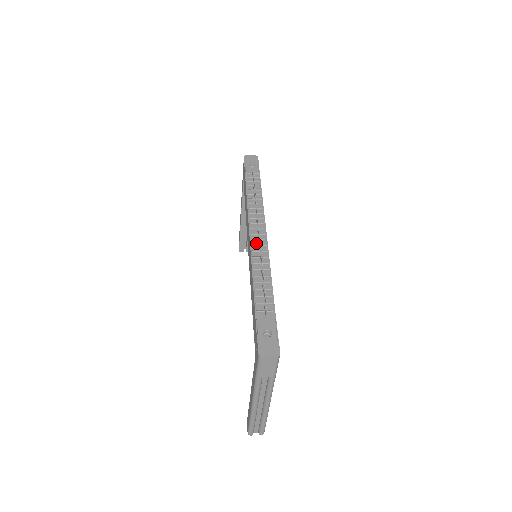
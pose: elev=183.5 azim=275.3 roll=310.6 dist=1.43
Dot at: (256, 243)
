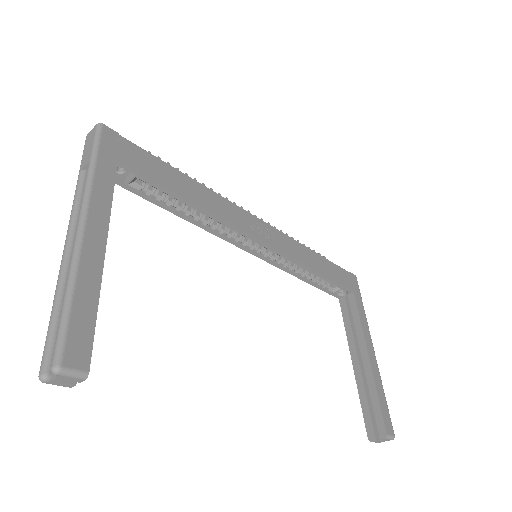
Dot at: occluded
